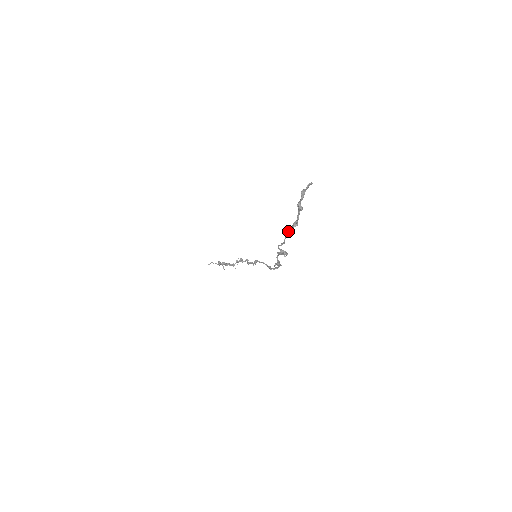
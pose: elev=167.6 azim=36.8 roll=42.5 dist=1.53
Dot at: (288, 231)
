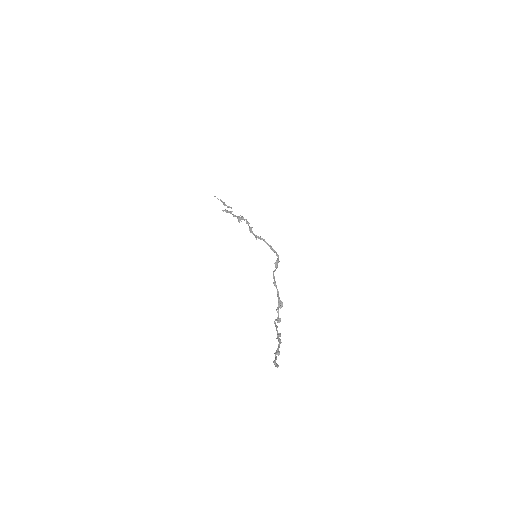
Dot at: occluded
